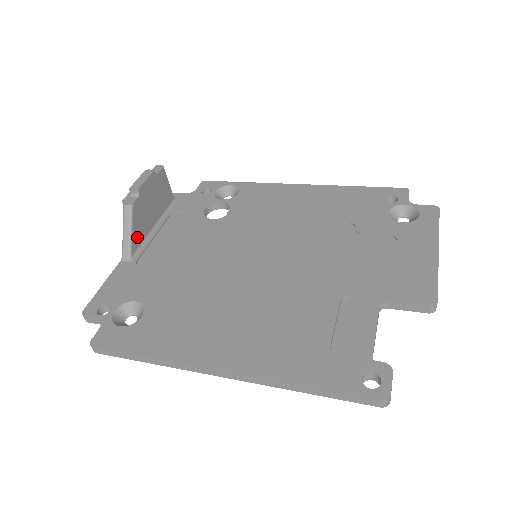
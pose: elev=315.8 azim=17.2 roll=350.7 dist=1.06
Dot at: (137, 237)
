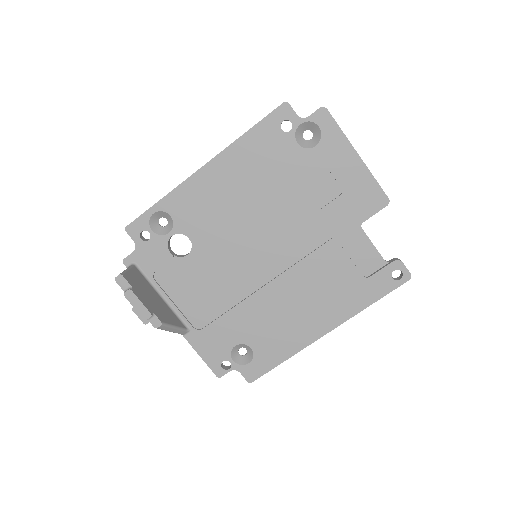
Dot at: (175, 321)
